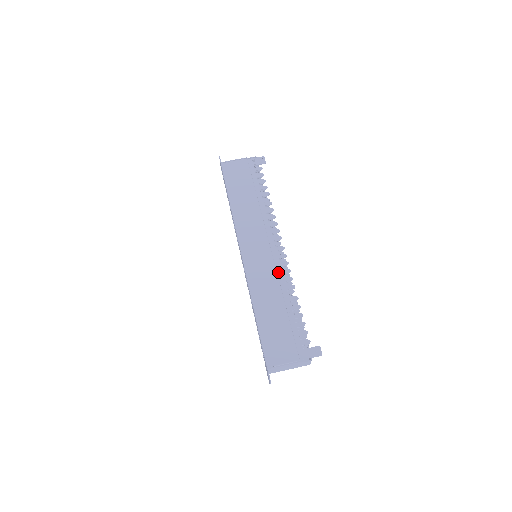
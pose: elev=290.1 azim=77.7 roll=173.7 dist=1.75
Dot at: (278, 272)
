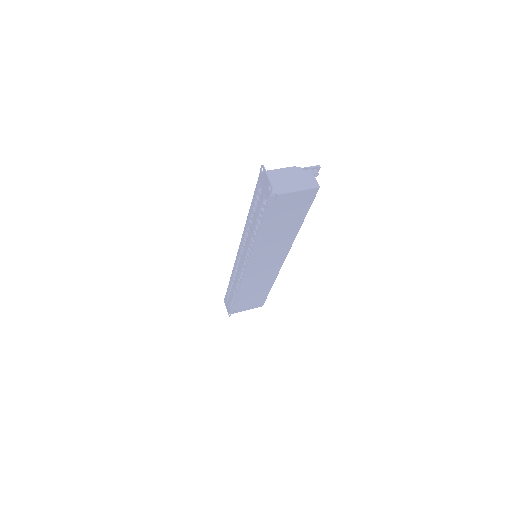
Dot at: occluded
